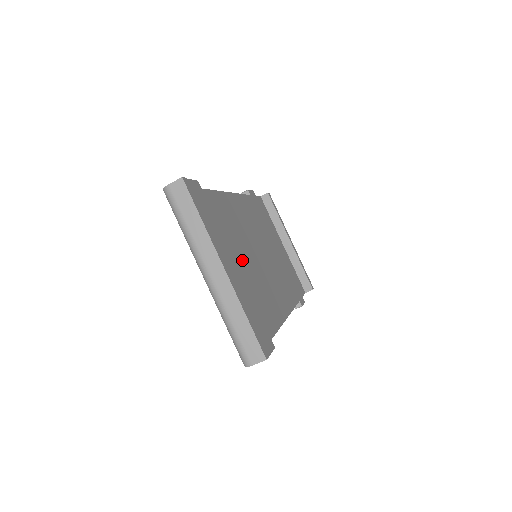
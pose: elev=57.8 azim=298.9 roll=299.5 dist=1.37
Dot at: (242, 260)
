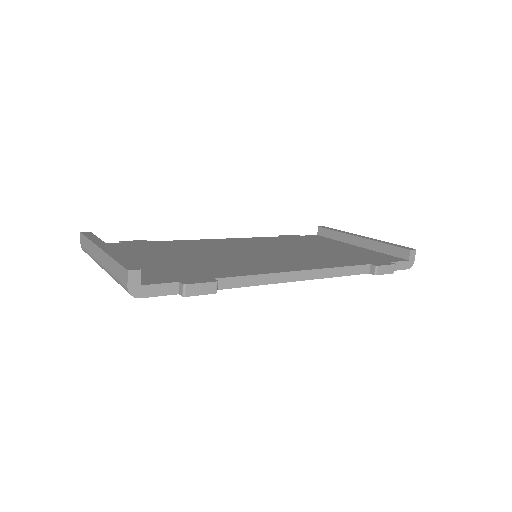
Dot at: (197, 256)
